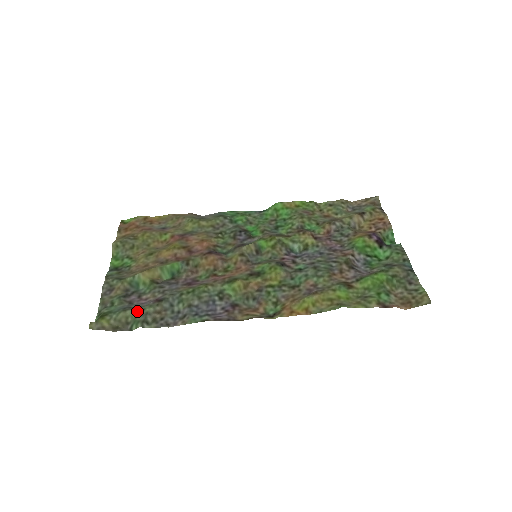
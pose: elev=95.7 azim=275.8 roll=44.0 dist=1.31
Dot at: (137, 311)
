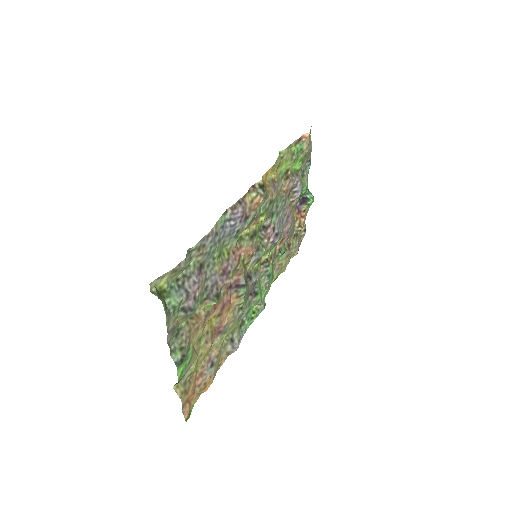
Dot at: (185, 269)
